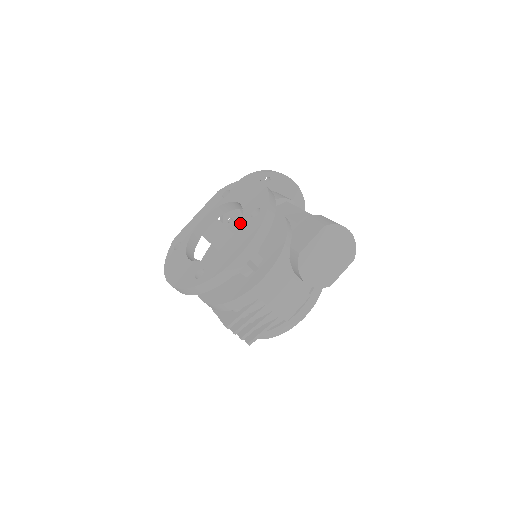
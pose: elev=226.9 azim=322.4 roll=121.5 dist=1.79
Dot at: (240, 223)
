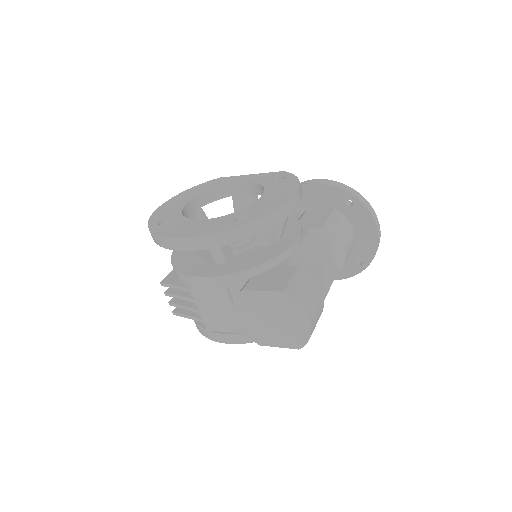
Dot at: (228, 214)
